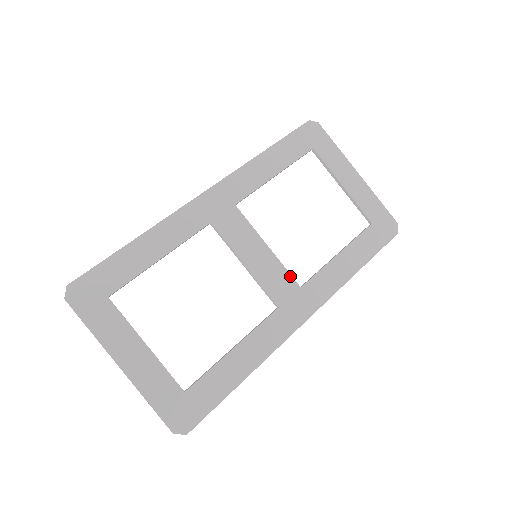
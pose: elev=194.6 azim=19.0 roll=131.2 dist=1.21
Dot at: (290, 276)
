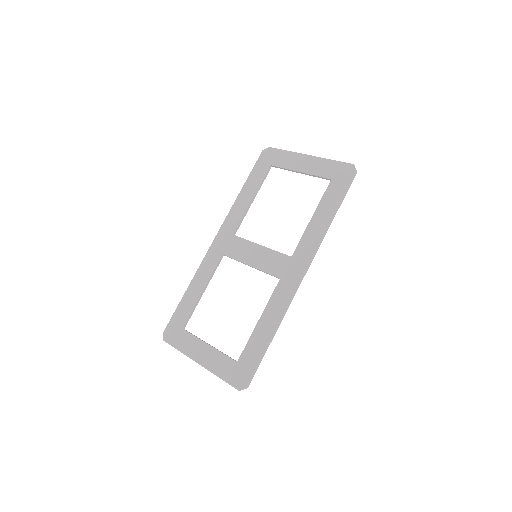
Dot at: (281, 254)
